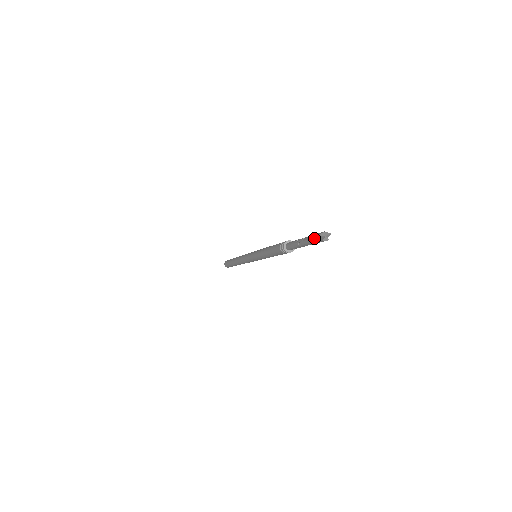
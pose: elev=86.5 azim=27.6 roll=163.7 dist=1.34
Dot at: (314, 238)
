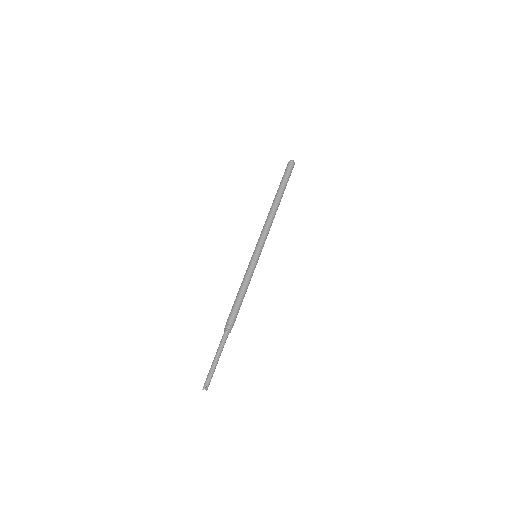
Dot at: (206, 378)
